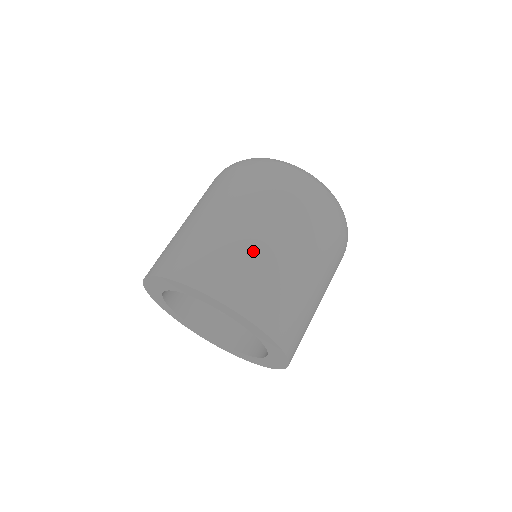
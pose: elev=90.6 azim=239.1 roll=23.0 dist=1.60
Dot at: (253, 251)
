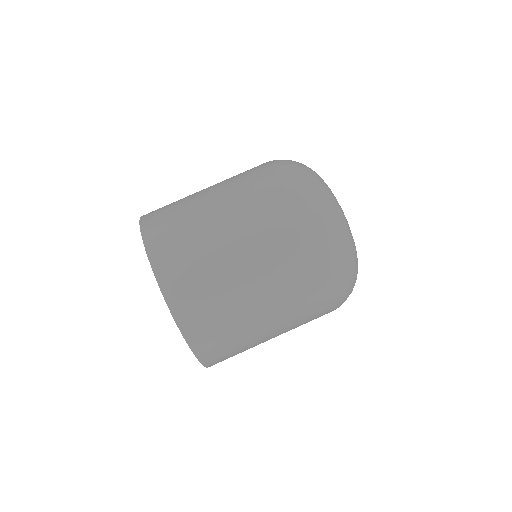
Dot at: (245, 318)
